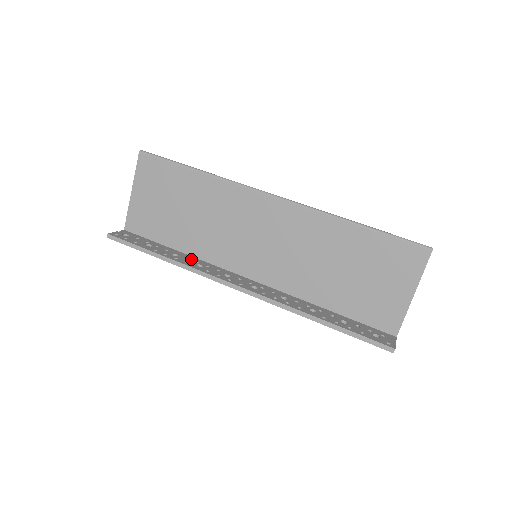
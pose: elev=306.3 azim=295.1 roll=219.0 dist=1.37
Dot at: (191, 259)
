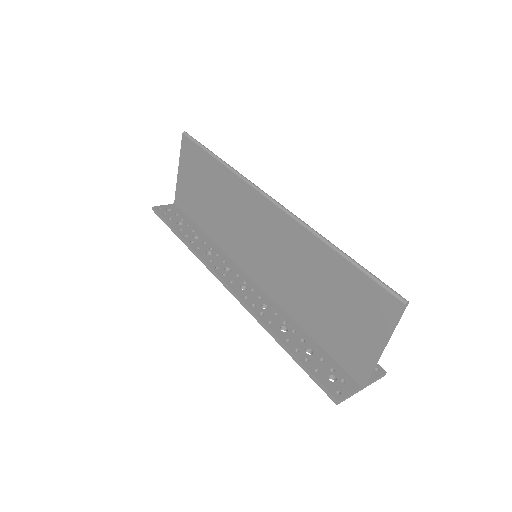
Dot at: (208, 244)
